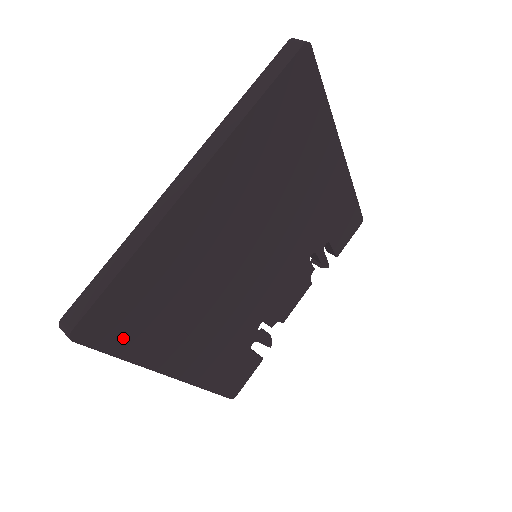
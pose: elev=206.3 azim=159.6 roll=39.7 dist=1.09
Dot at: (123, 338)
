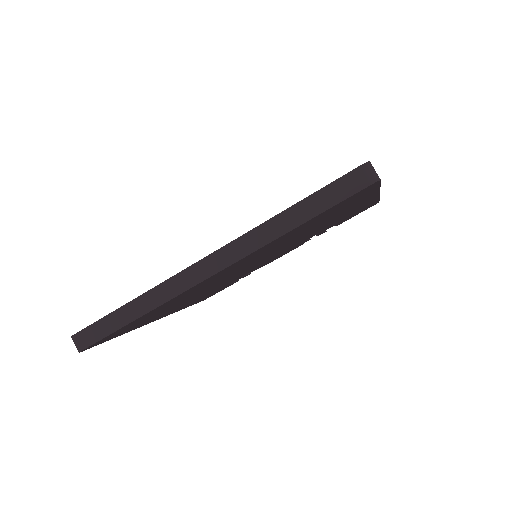
Dot at: (121, 333)
